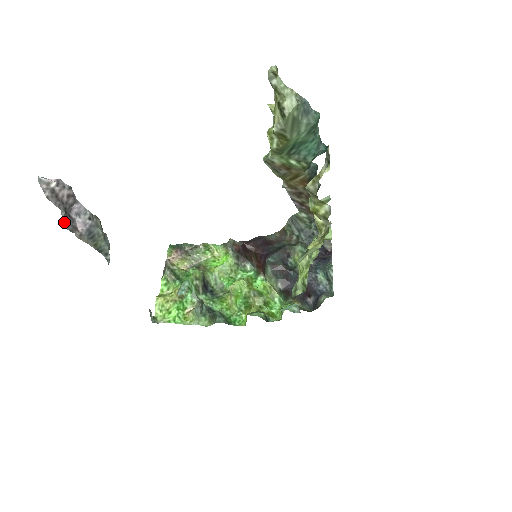
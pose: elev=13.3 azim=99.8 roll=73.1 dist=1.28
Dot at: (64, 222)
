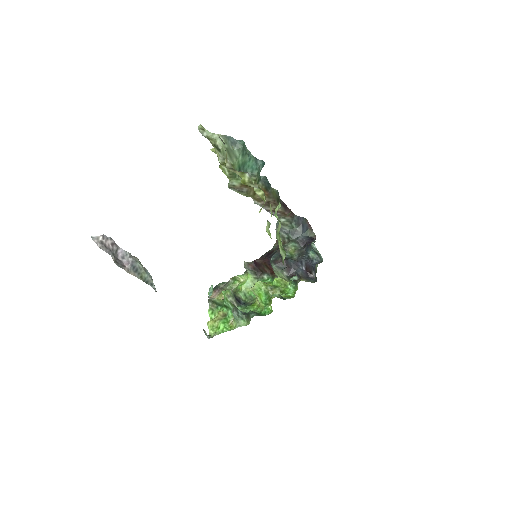
Dot at: (115, 262)
